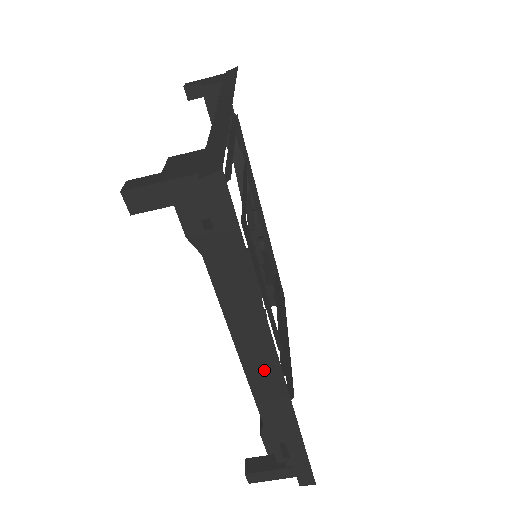
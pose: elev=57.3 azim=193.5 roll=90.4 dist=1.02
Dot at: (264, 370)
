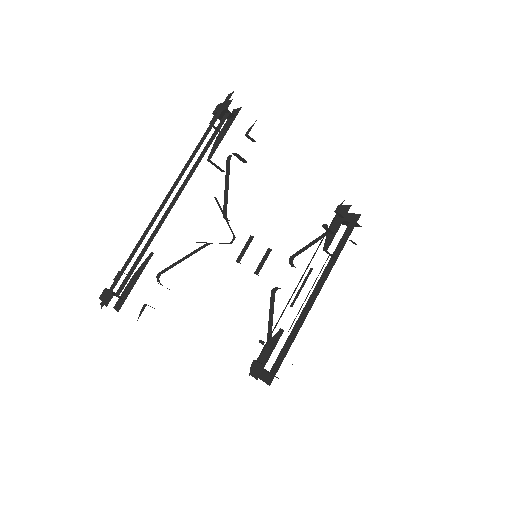
Dot at: (168, 195)
